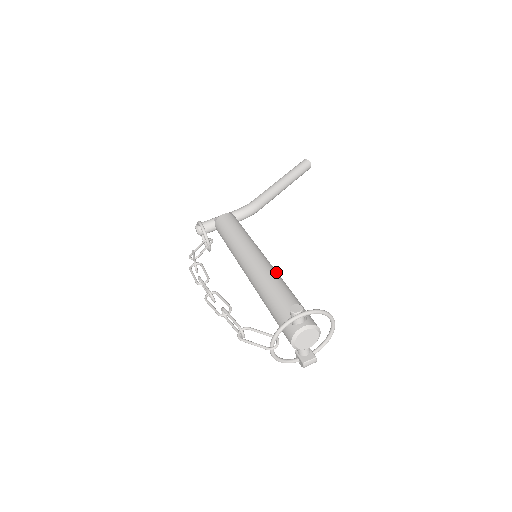
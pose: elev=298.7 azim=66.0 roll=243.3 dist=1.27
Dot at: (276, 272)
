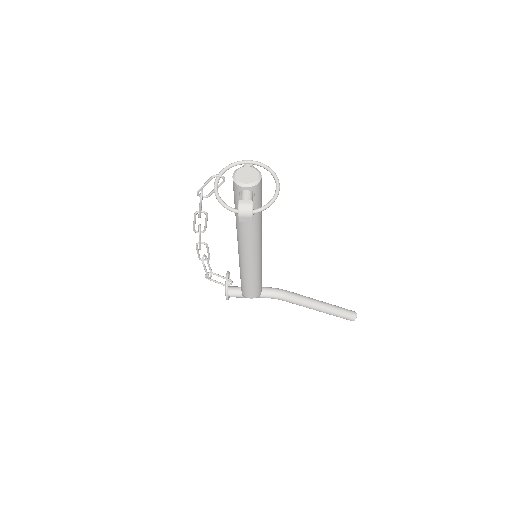
Dot at: occluded
